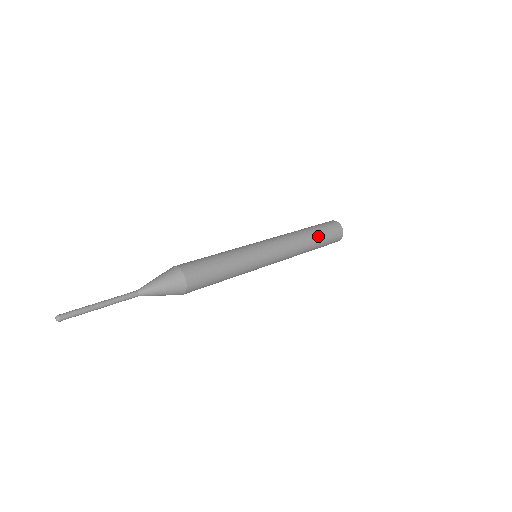
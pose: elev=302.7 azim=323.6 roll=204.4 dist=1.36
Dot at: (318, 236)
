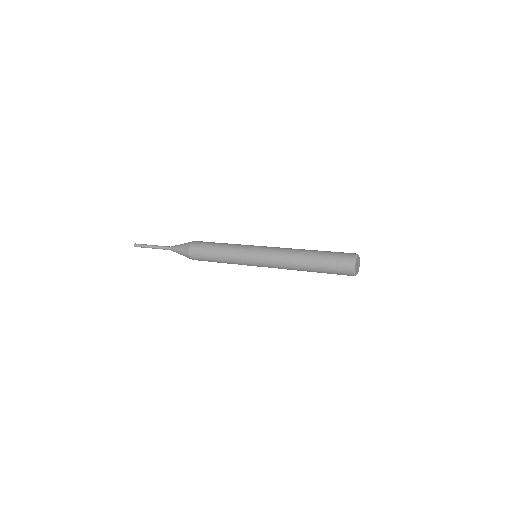
Dot at: (316, 270)
